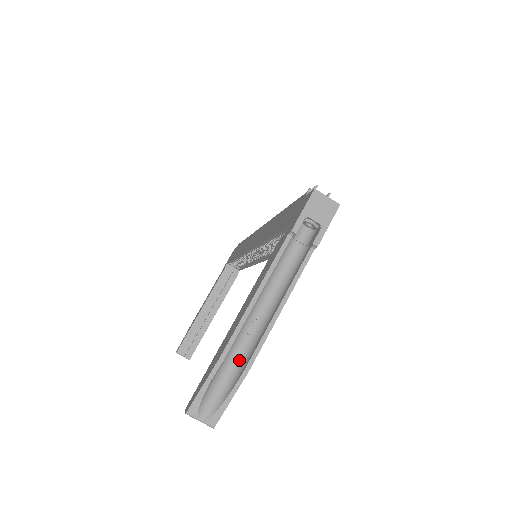
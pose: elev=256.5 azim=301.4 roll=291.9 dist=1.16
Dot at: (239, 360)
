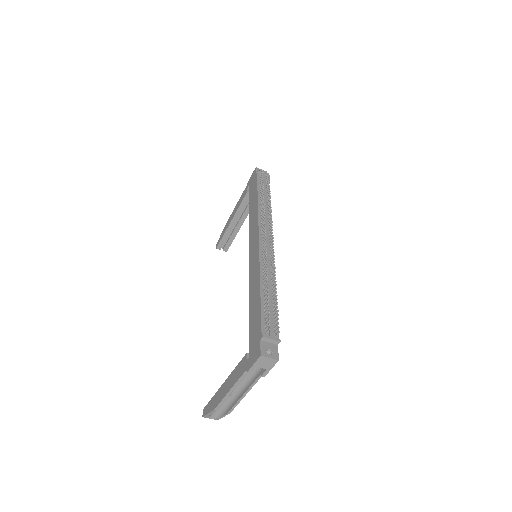
Dot at: (226, 403)
